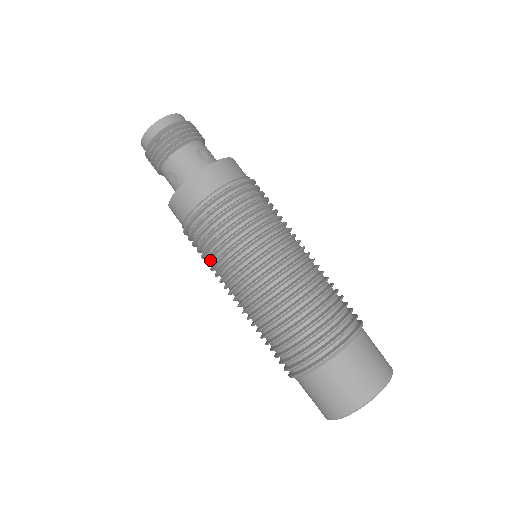
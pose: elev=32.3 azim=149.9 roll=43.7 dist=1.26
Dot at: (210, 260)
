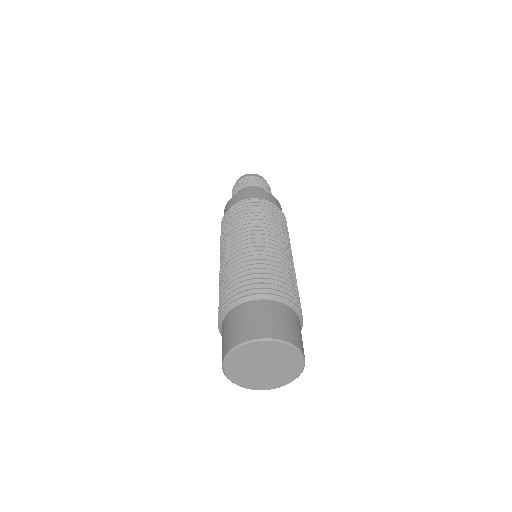
Dot at: (235, 224)
